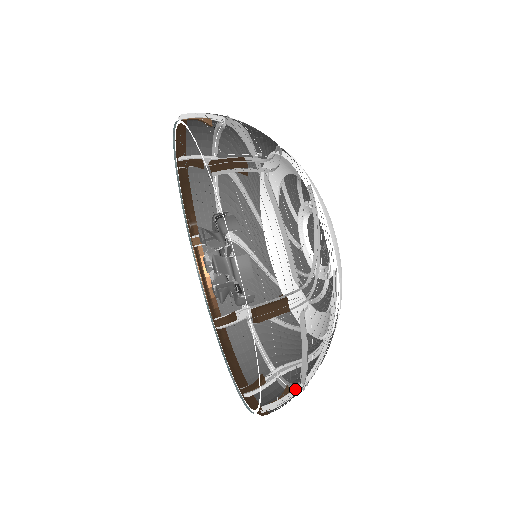
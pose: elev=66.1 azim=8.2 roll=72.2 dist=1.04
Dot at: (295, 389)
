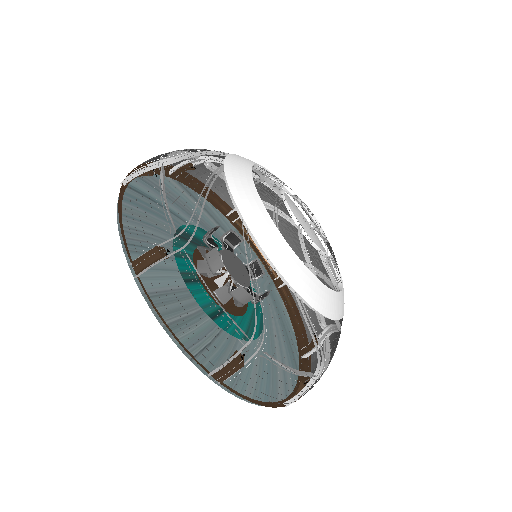
Dot at: (239, 351)
